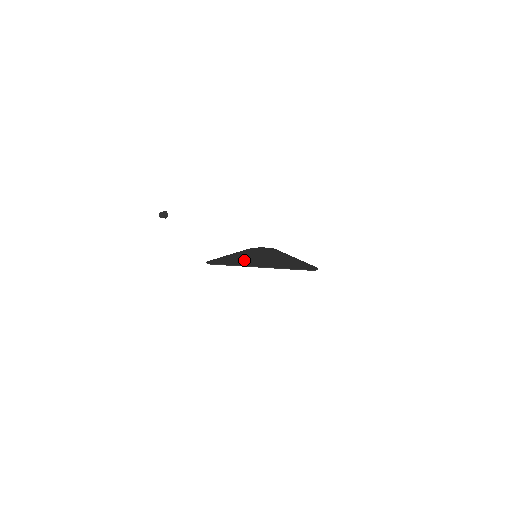
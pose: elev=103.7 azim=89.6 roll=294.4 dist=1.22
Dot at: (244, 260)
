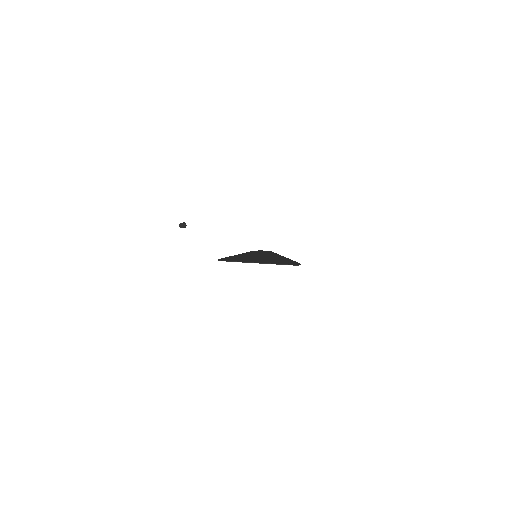
Dot at: (246, 258)
